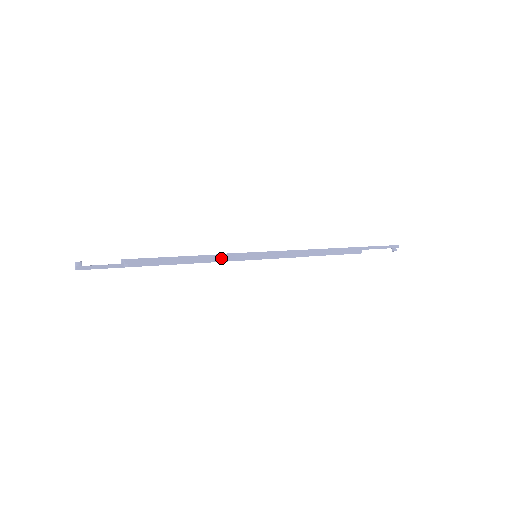
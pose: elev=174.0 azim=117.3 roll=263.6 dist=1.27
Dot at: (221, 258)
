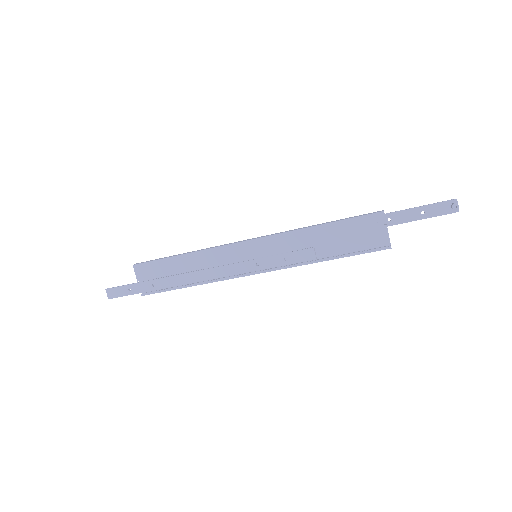
Dot at: (209, 248)
